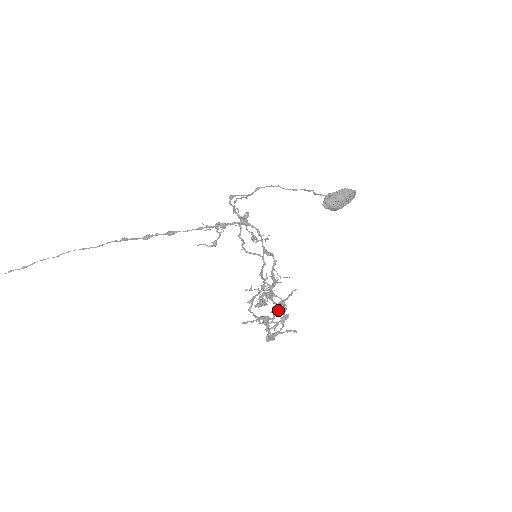
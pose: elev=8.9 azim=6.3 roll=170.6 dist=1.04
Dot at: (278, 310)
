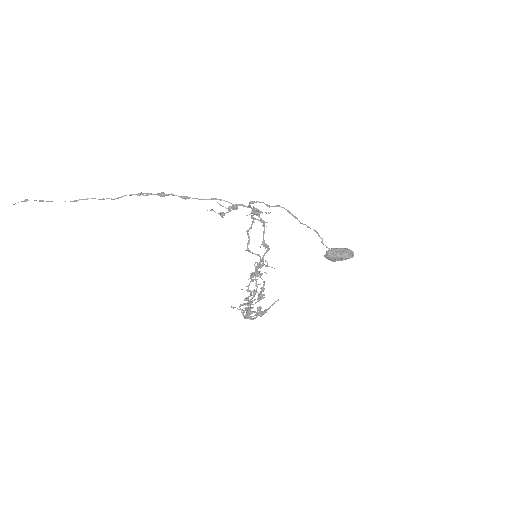
Dot at: (260, 315)
